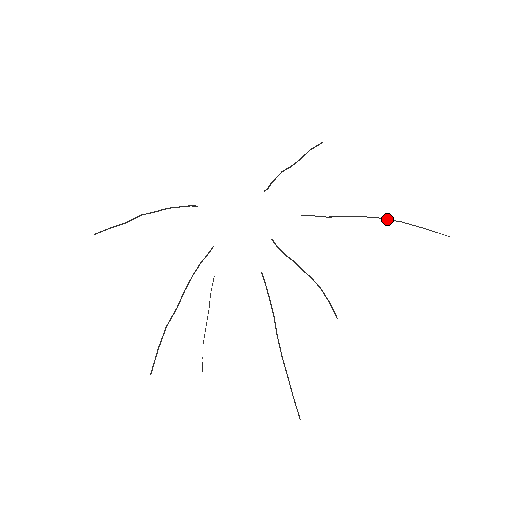
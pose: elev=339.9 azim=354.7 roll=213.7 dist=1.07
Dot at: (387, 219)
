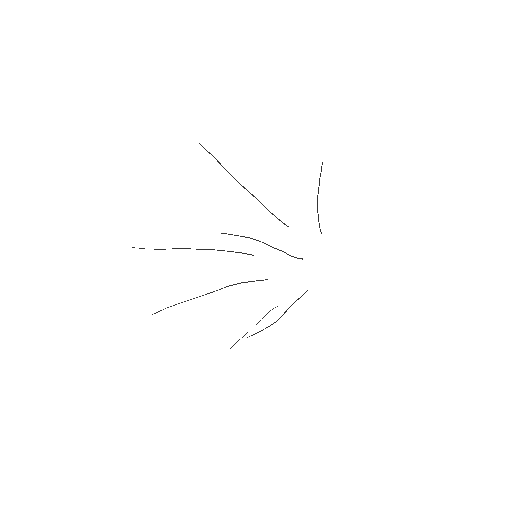
Dot at: occluded
